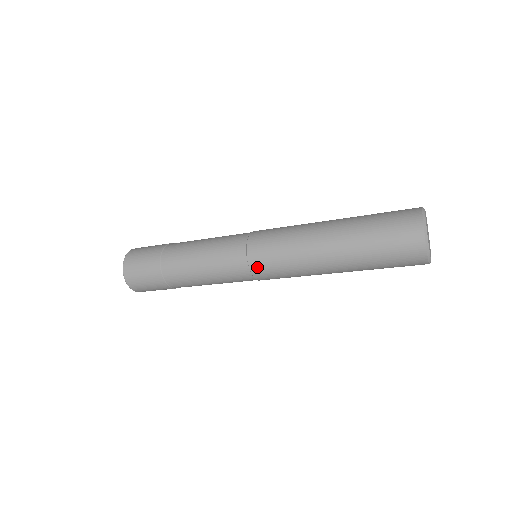
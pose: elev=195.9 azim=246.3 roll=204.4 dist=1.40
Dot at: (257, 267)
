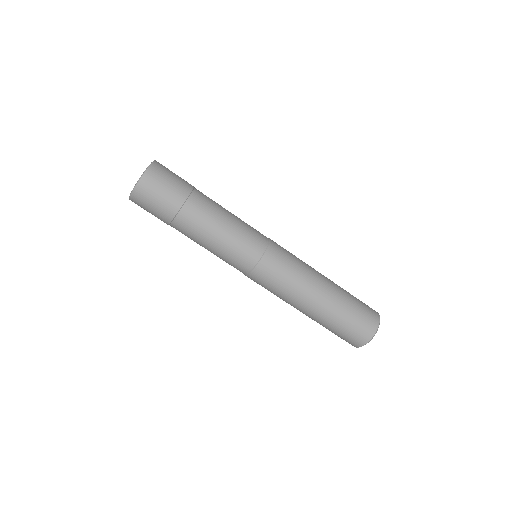
Dot at: (274, 250)
